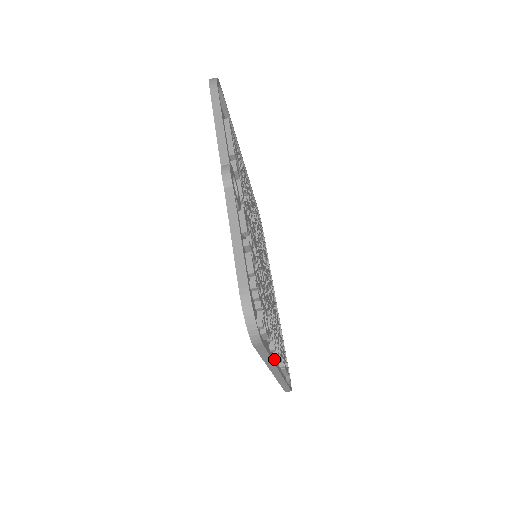
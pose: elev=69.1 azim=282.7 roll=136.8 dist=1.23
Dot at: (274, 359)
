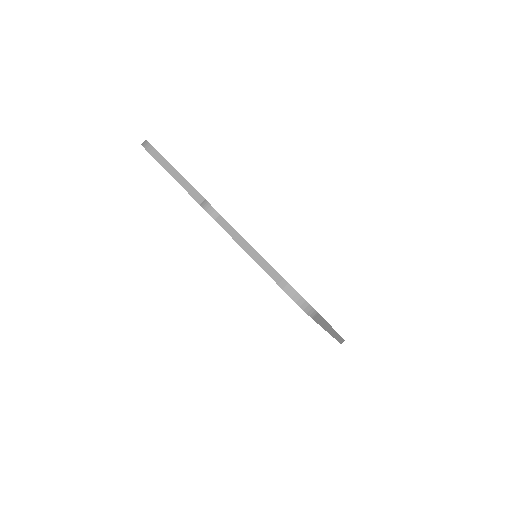
Dot at: occluded
